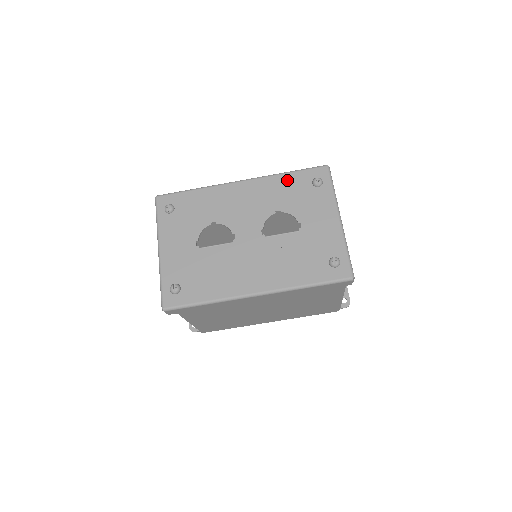
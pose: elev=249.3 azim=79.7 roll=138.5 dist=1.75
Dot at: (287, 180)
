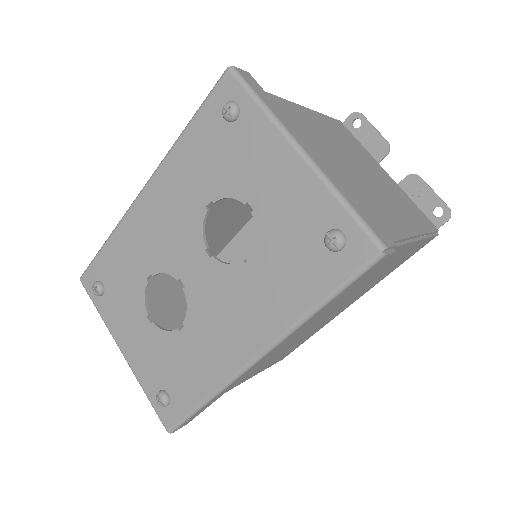
Dot at: (191, 143)
